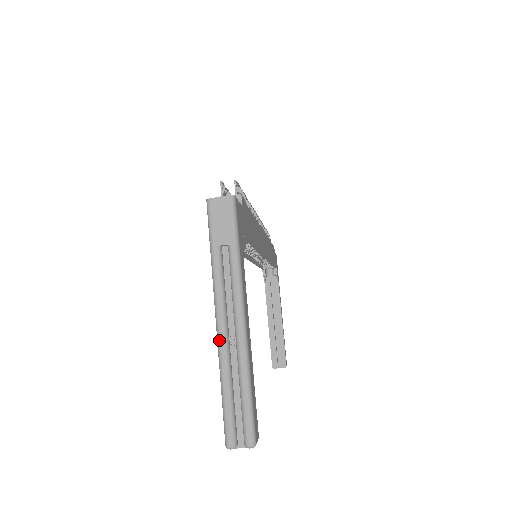
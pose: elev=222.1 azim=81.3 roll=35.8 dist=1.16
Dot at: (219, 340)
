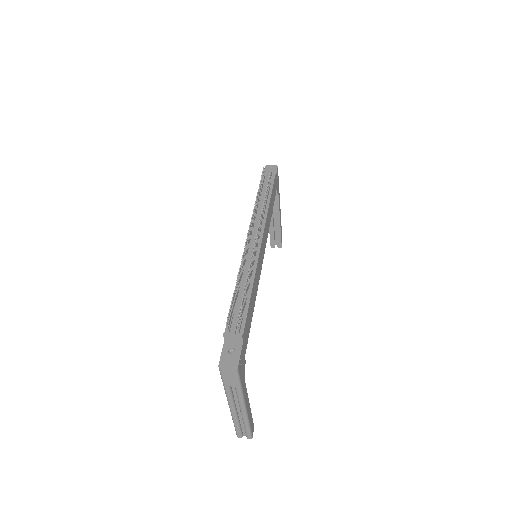
Dot at: (231, 413)
